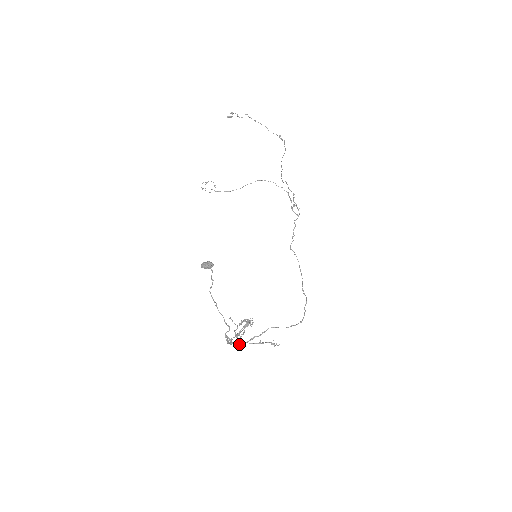
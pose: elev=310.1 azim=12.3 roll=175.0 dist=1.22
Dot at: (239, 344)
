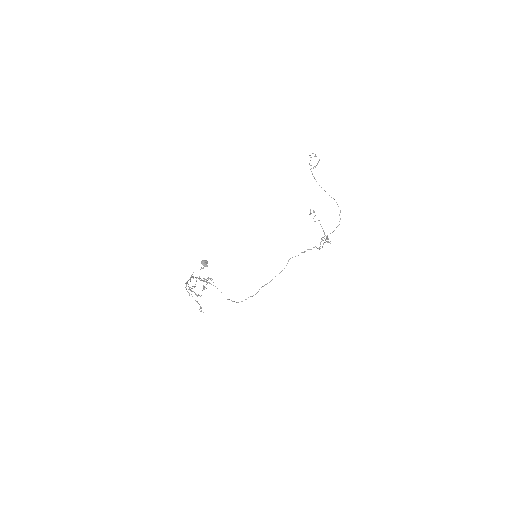
Dot at: (188, 292)
